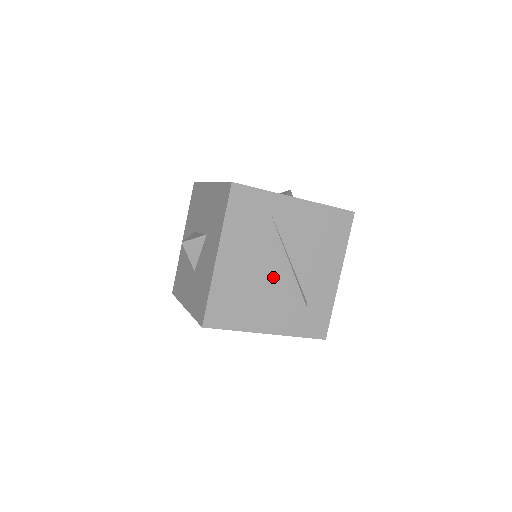
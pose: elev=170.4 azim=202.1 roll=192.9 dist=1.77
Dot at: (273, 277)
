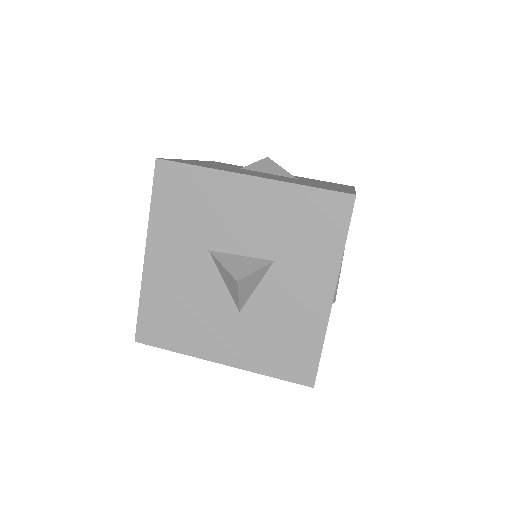
Dot at: occluded
